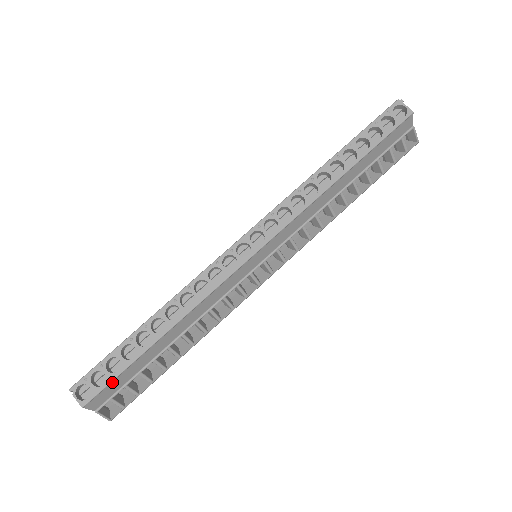
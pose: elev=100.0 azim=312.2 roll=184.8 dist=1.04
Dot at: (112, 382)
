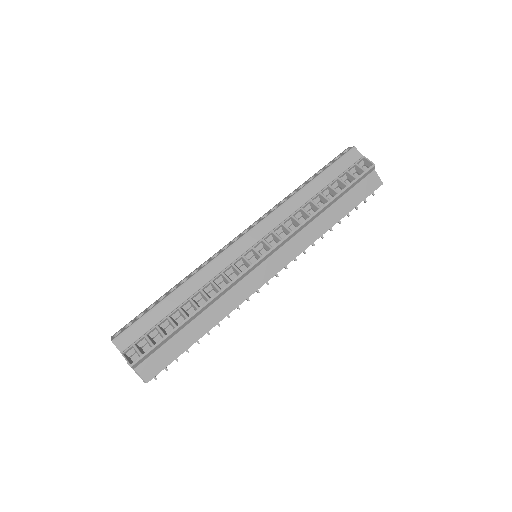
Dot at: (135, 325)
